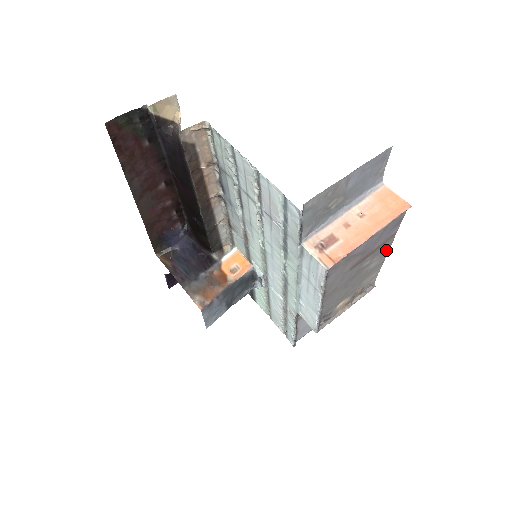
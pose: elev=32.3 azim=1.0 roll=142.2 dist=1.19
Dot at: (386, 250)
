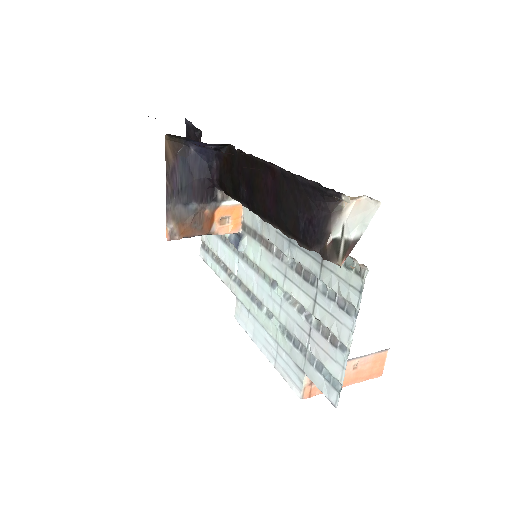
Dot at: occluded
